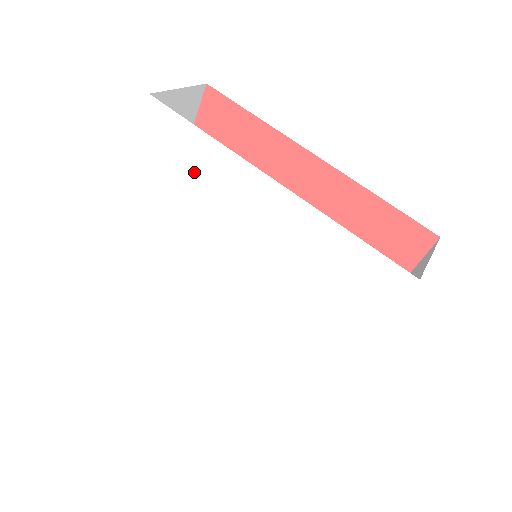
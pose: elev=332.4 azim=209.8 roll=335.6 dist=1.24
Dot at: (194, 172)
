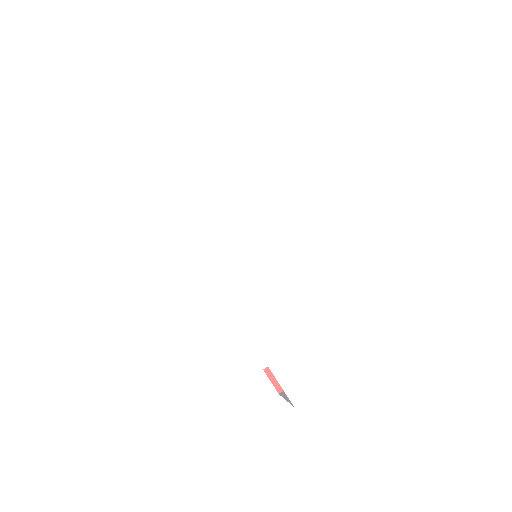
Dot at: (133, 225)
